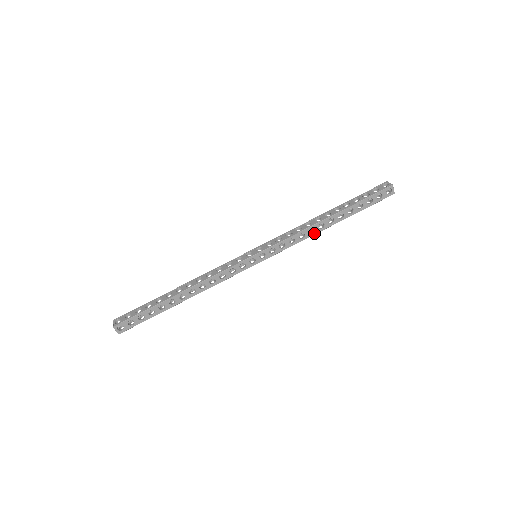
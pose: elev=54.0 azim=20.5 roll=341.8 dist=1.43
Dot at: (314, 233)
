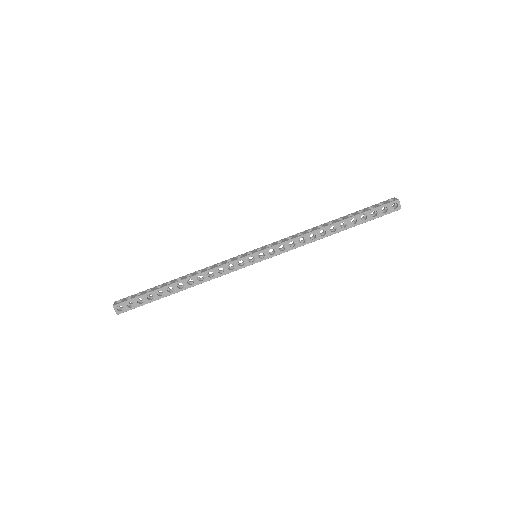
Dot at: (315, 239)
